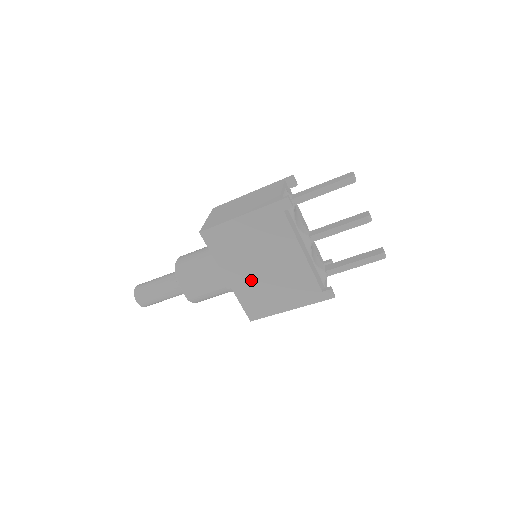
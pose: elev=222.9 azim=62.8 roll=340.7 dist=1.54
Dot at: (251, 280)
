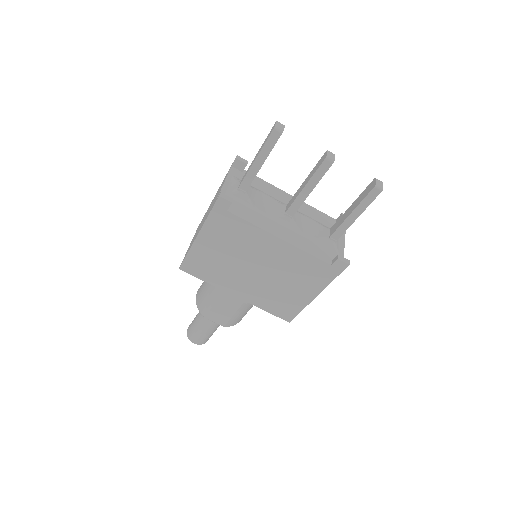
Dot at: (257, 287)
